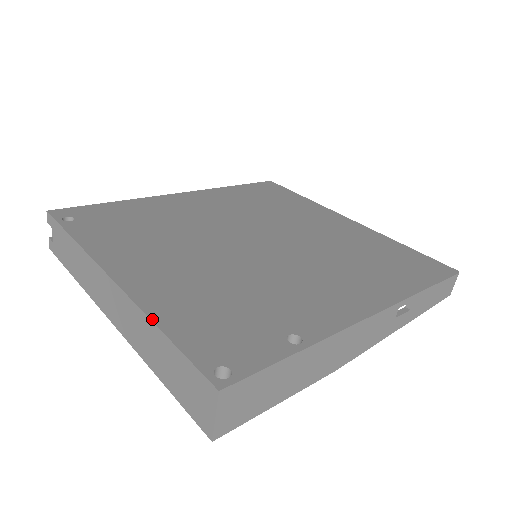
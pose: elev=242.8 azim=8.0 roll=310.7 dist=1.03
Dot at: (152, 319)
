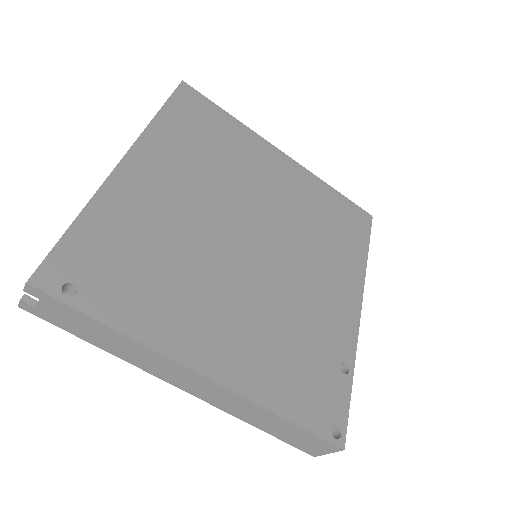
Dot at: (270, 410)
